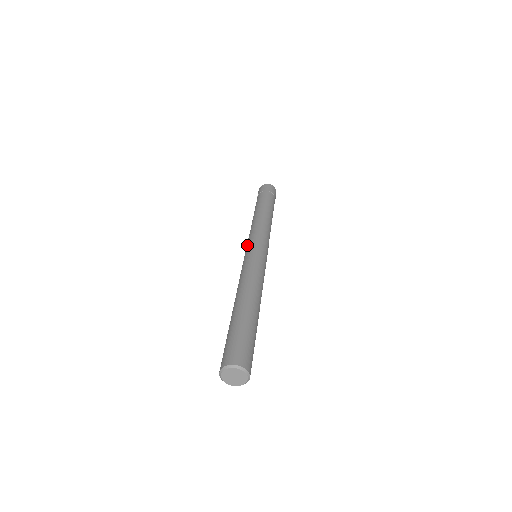
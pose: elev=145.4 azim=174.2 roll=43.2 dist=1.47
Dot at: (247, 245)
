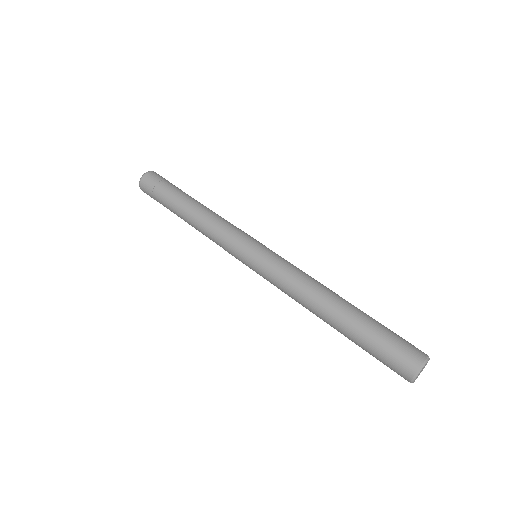
Dot at: (238, 258)
